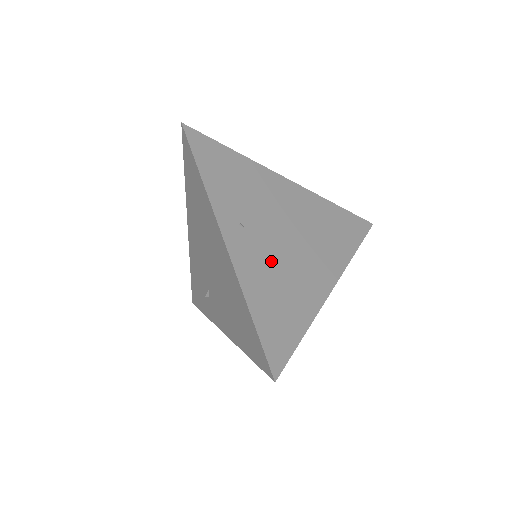
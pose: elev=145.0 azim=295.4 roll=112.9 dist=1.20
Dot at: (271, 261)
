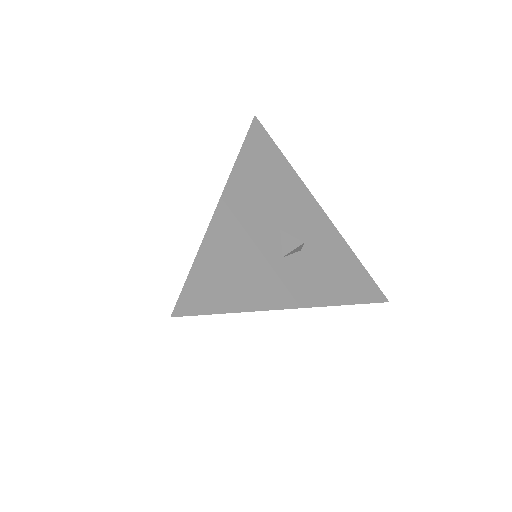
Dot at: occluded
